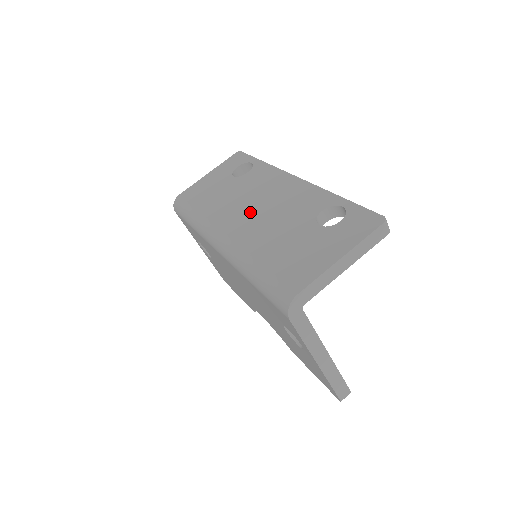
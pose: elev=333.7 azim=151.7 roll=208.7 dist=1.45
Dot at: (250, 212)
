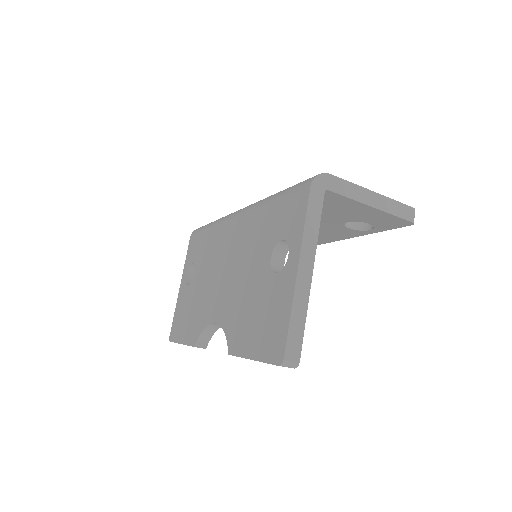
Dot at: occluded
